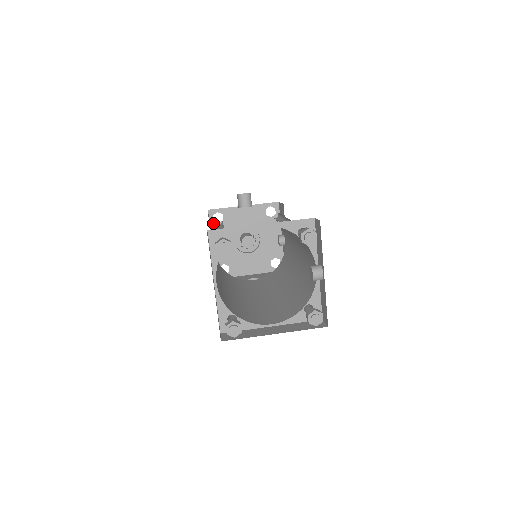
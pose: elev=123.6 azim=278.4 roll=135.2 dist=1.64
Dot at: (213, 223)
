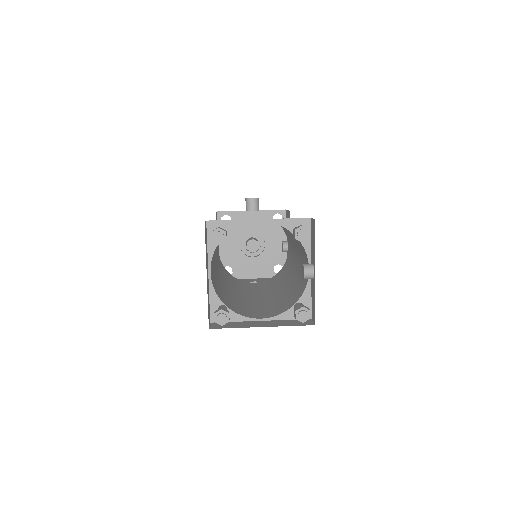
Dot at: occluded
